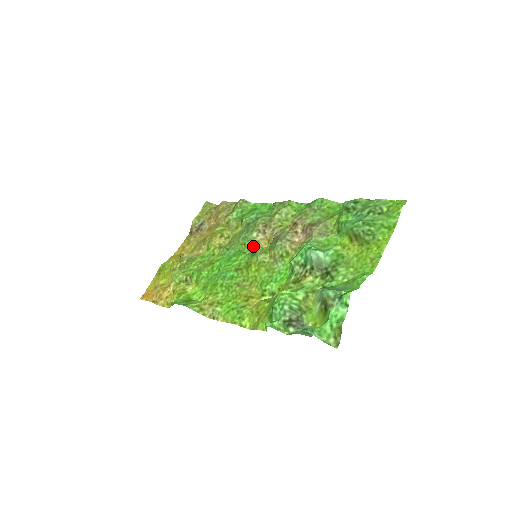
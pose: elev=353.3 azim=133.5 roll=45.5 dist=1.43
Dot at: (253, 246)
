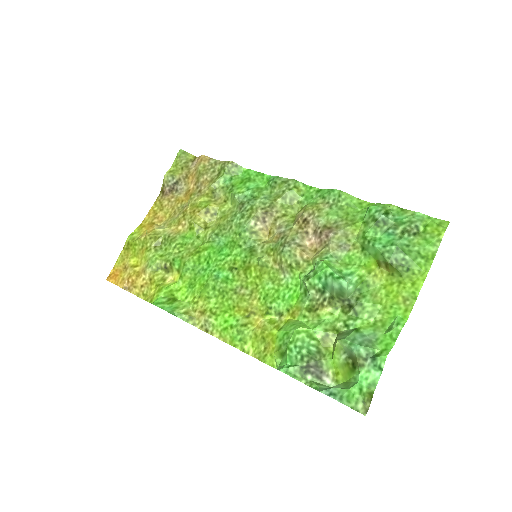
Dot at: (250, 238)
